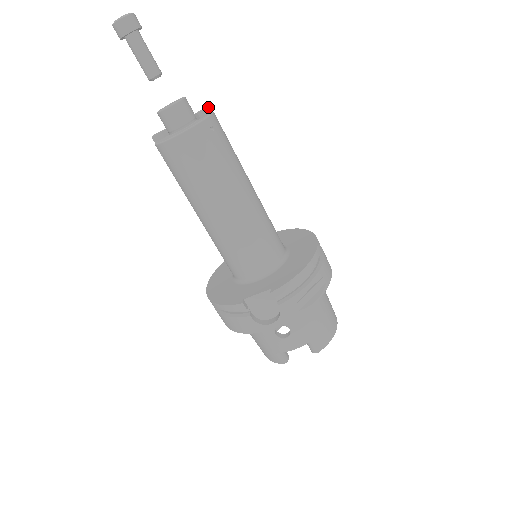
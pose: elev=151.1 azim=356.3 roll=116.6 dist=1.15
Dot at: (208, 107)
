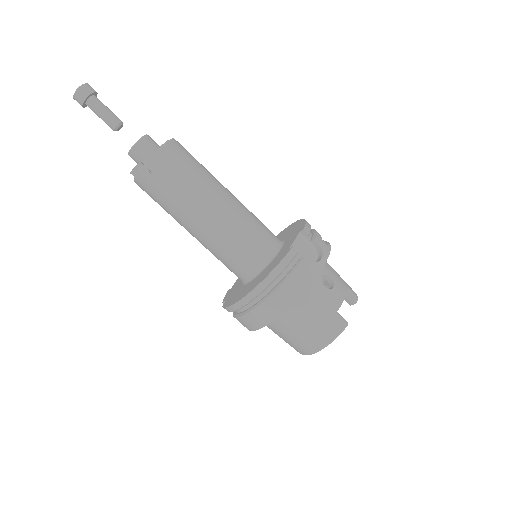
Dot at: occluded
